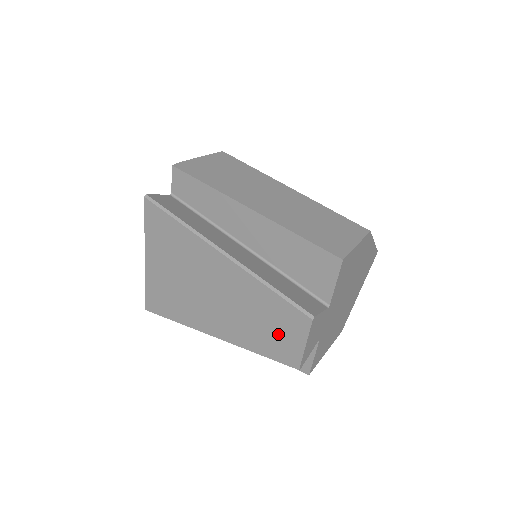
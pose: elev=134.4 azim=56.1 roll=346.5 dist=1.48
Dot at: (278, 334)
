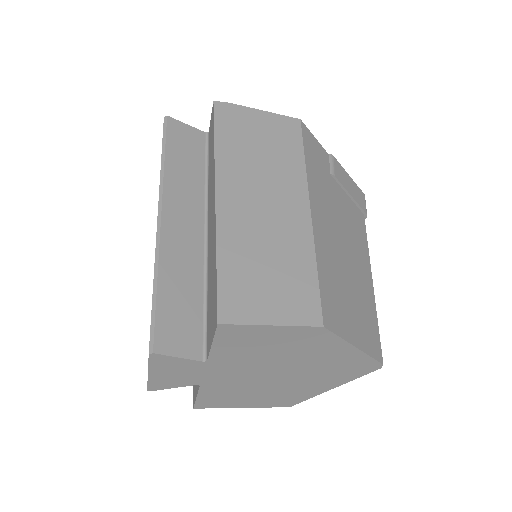
Dot at: occluded
